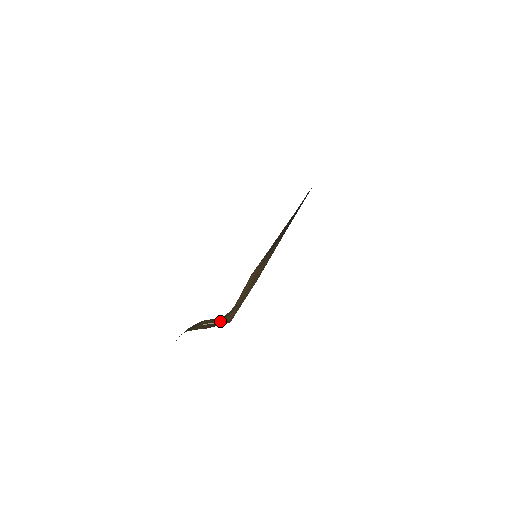
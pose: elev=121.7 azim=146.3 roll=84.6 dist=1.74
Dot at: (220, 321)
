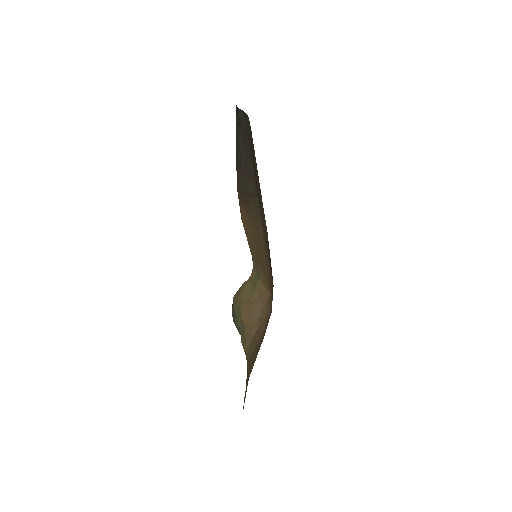
Dot at: (257, 291)
